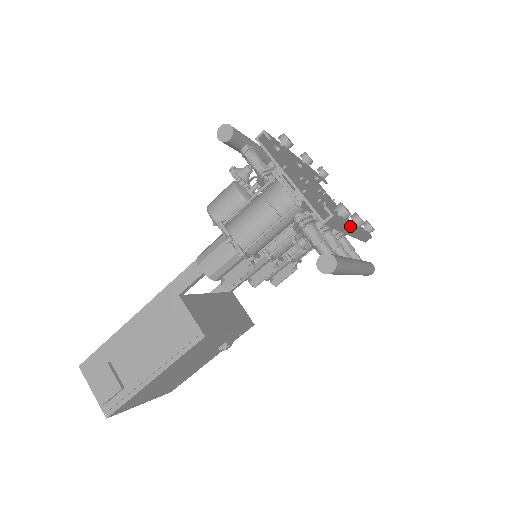
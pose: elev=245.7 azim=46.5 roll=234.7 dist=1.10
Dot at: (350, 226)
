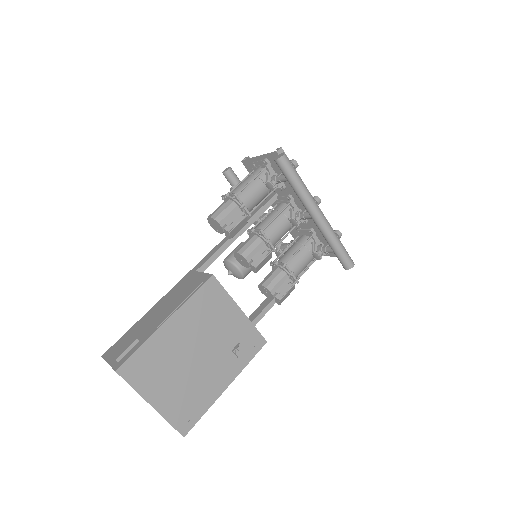
Dot at: occluded
